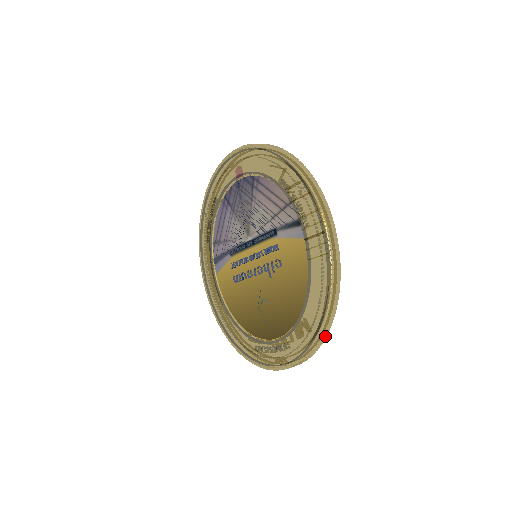
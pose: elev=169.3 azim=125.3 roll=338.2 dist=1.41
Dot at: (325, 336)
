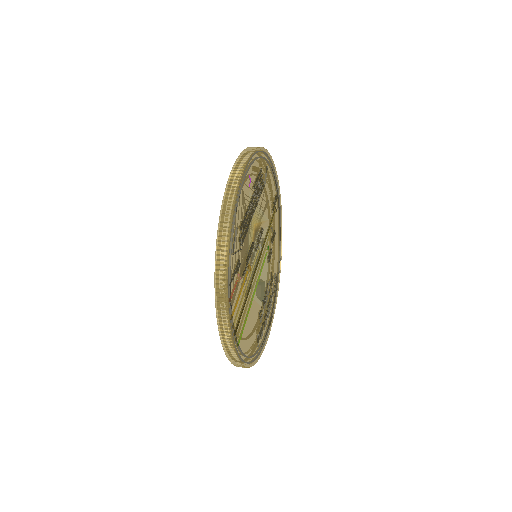
Dot at: occluded
